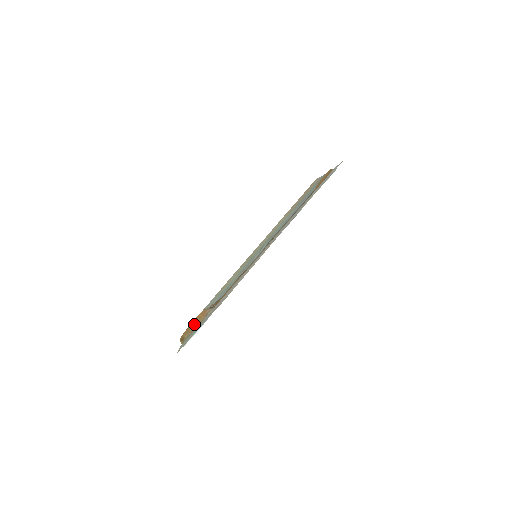
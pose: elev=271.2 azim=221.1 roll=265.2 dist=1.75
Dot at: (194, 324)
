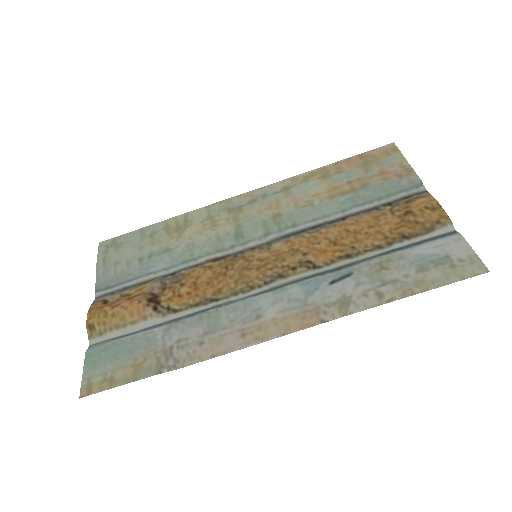
Dot at: (118, 318)
